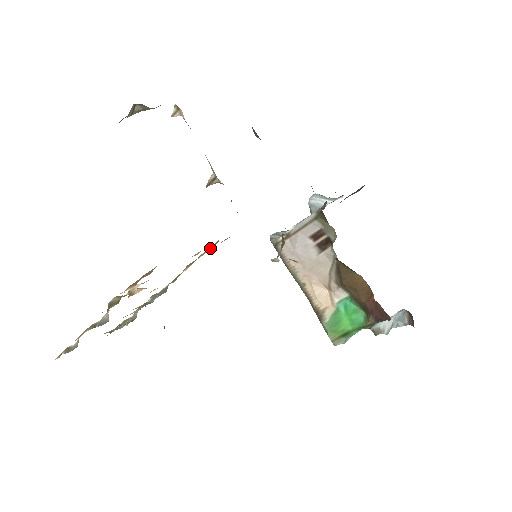
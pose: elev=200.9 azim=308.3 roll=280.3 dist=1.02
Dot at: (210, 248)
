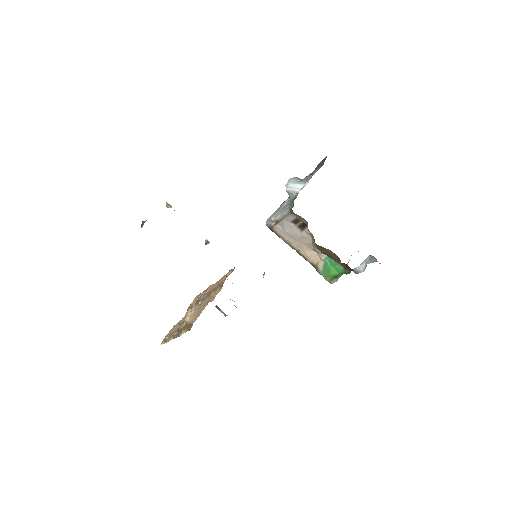
Dot at: (221, 286)
